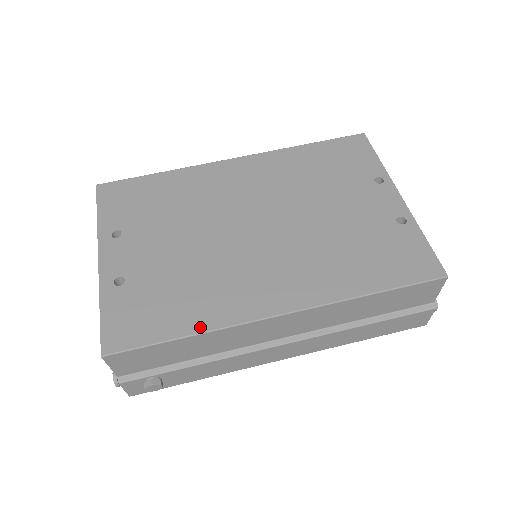
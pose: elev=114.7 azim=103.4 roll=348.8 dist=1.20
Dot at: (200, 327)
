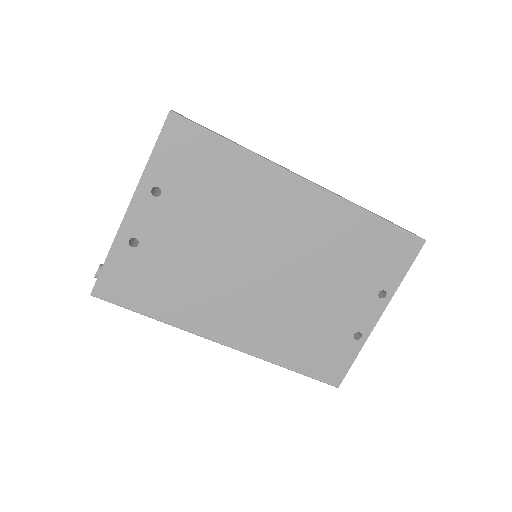
Dot at: (168, 319)
